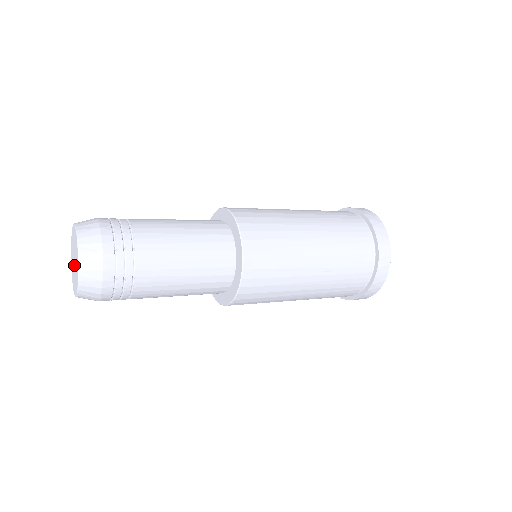
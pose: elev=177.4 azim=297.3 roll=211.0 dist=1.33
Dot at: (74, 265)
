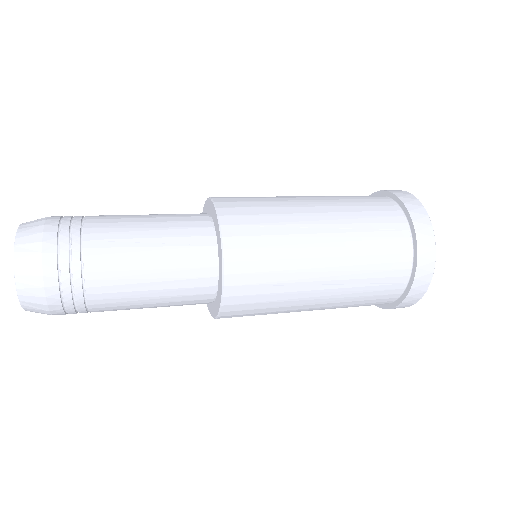
Dot at: occluded
